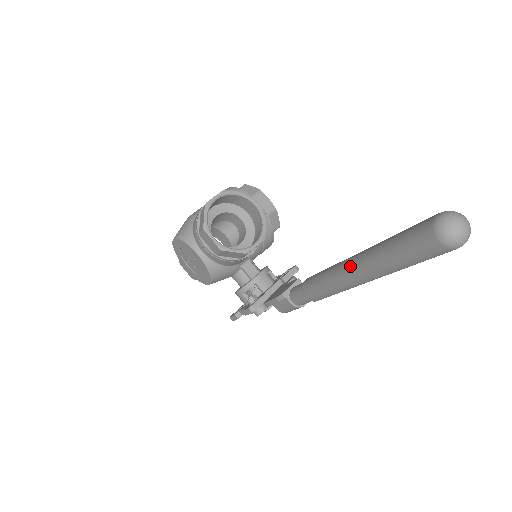
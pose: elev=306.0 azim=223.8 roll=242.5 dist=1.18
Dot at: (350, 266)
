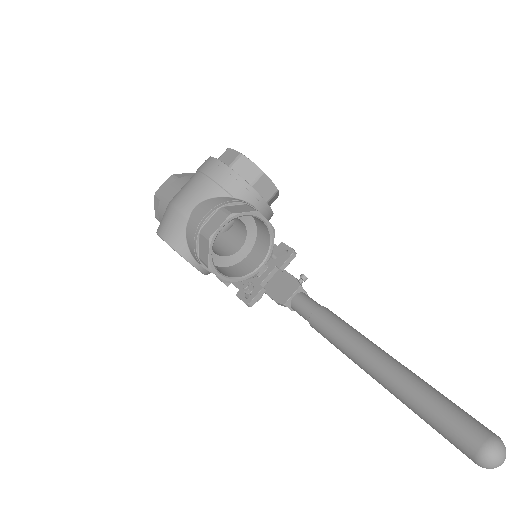
Dot at: (374, 374)
